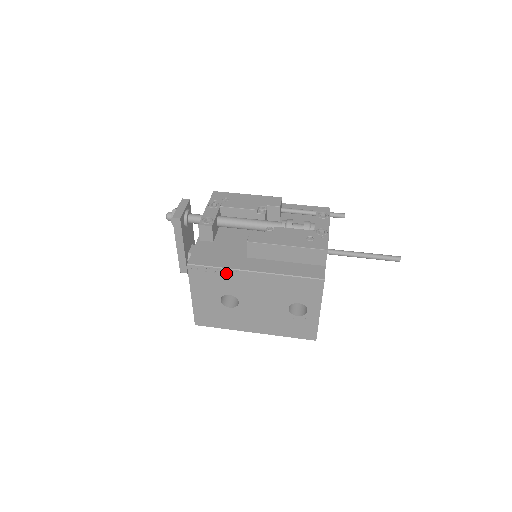
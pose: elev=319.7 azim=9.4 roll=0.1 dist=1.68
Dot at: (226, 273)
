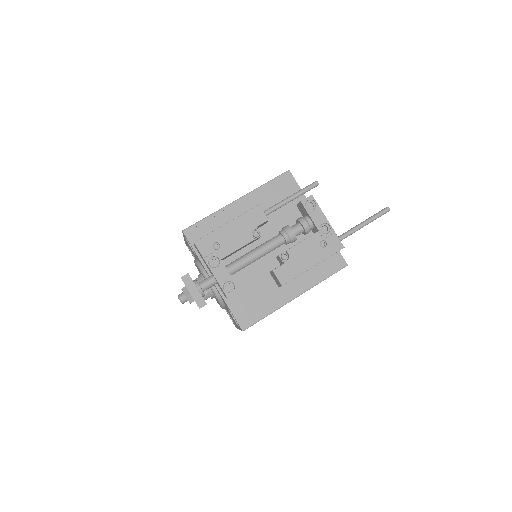
Dot at: occluded
